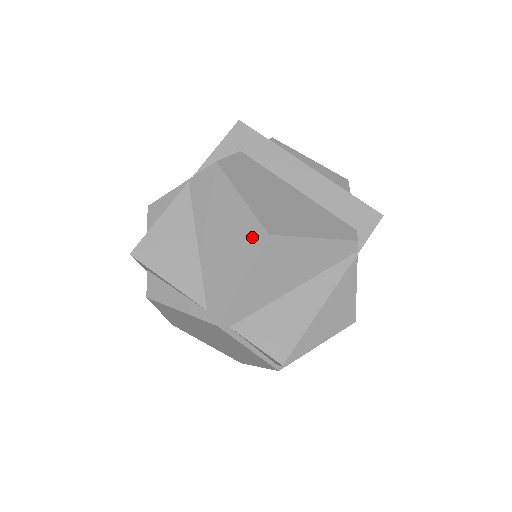
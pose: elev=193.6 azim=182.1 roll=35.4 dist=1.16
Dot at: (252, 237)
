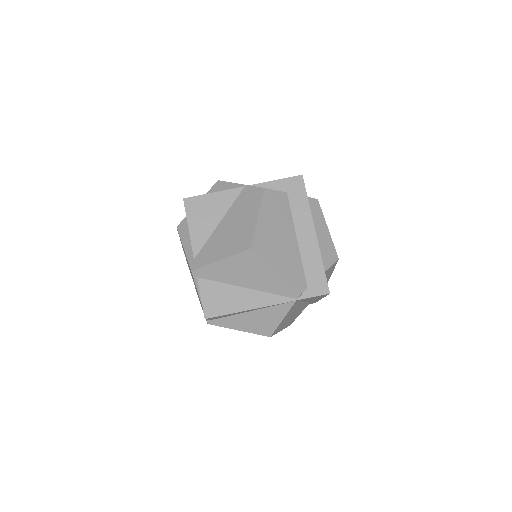
Dot at: (243, 242)
